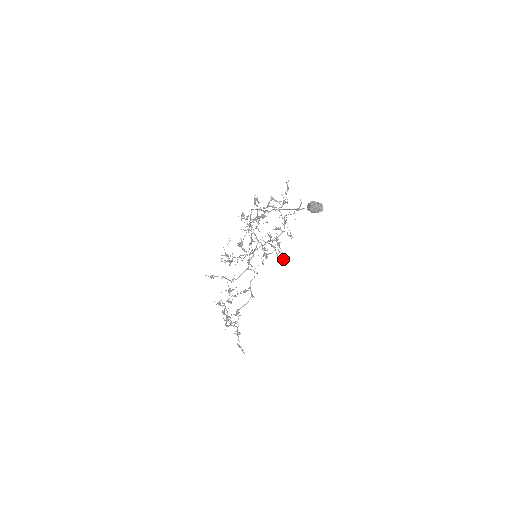
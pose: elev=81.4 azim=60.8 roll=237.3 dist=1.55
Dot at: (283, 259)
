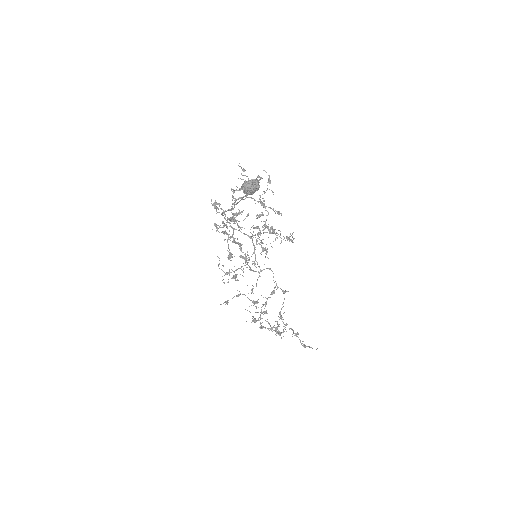
Dot at: (289, 240)
